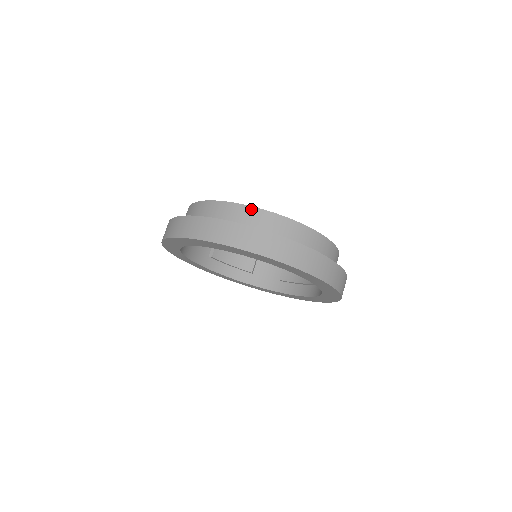
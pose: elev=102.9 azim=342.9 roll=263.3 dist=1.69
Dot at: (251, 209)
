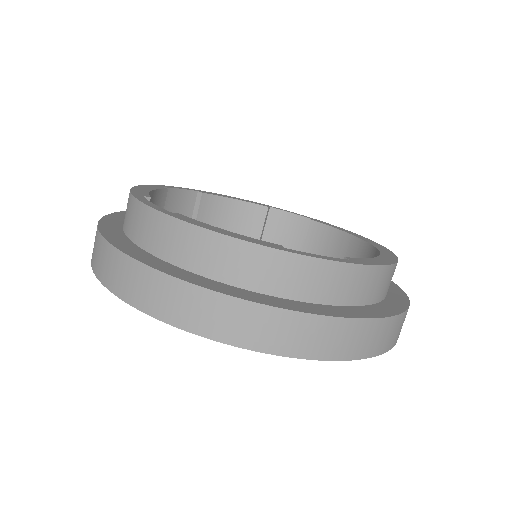
Dot at: (226, 241)
